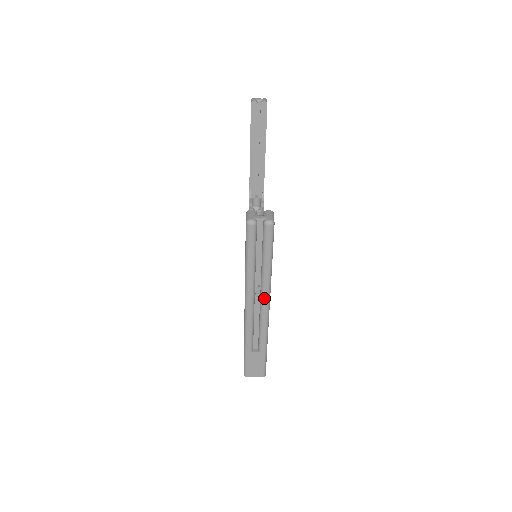
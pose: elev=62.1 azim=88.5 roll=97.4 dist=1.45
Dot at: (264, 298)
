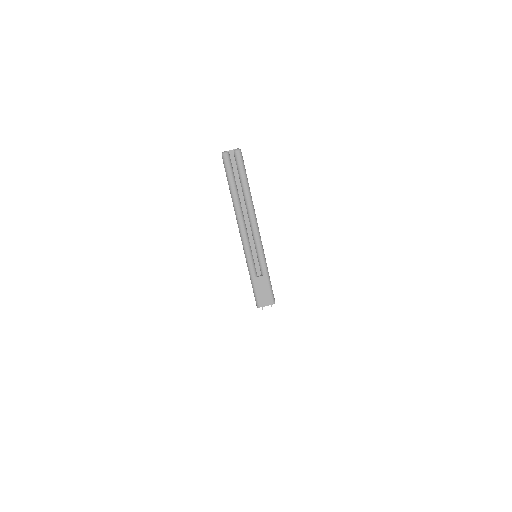
Dot at: (251, 217)
